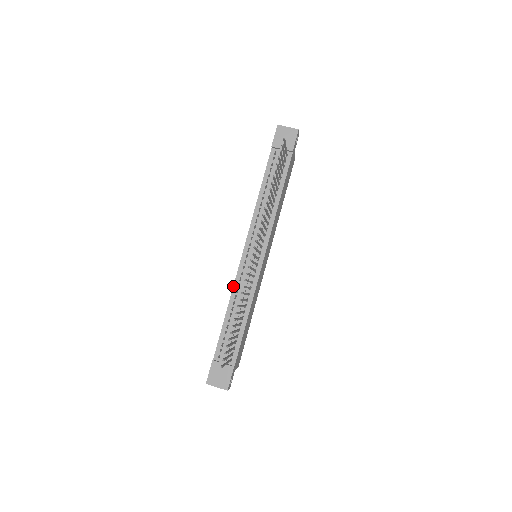
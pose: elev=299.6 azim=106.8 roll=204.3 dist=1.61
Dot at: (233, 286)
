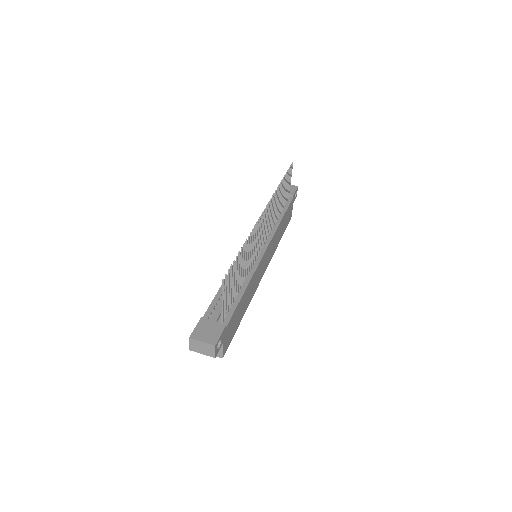
Dot at: occluded
